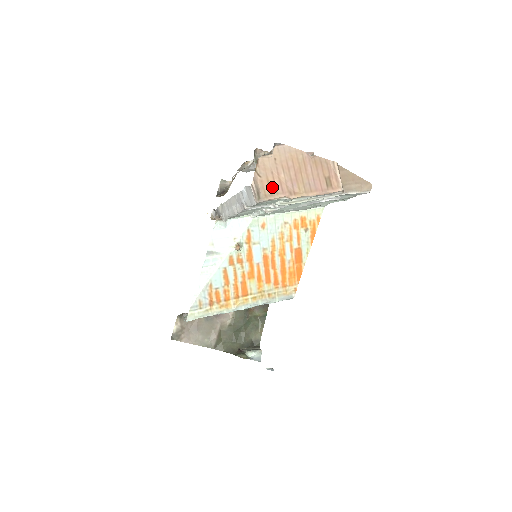
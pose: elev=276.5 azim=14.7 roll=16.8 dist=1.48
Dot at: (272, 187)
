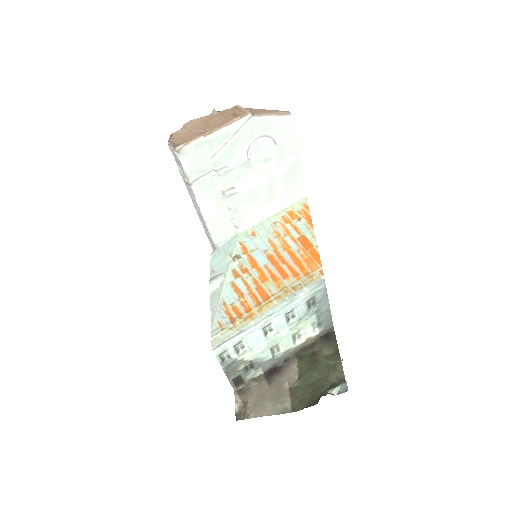
Dot at: (186, 138)
